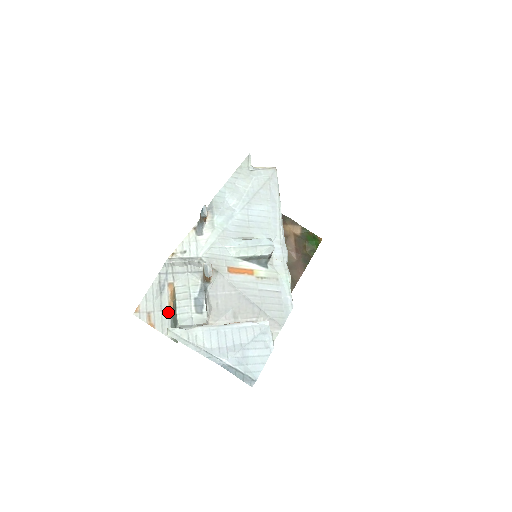
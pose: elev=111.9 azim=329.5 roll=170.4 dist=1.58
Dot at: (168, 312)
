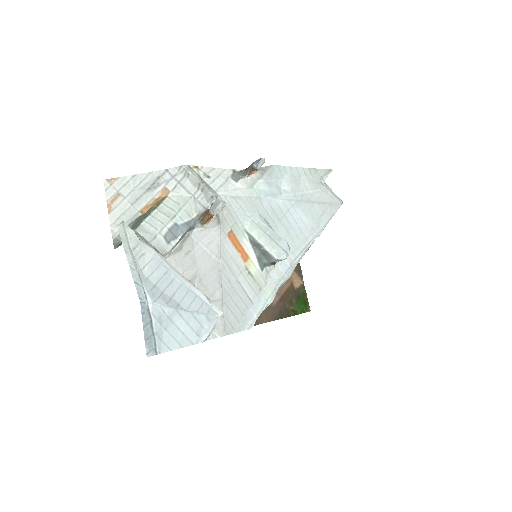
Dot at: (137, 212)
